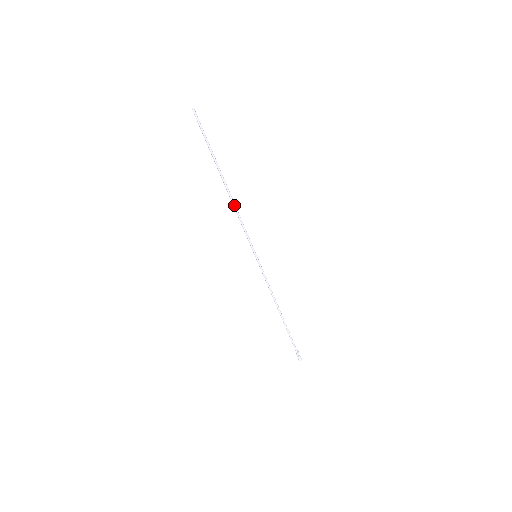
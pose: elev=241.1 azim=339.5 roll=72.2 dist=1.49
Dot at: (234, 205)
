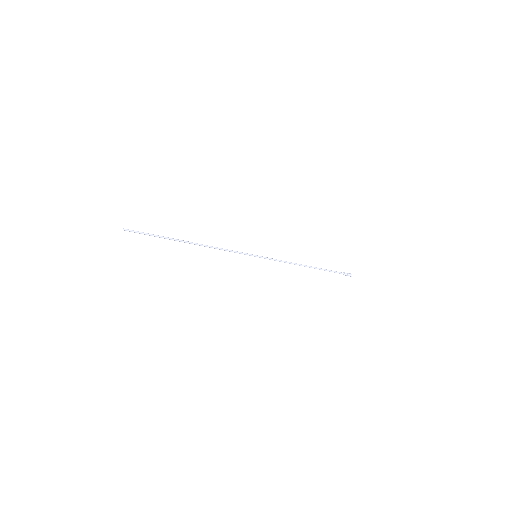
Dot at: (210, 247)
